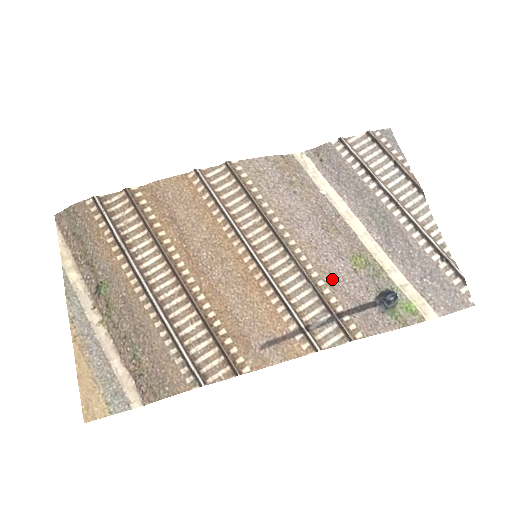
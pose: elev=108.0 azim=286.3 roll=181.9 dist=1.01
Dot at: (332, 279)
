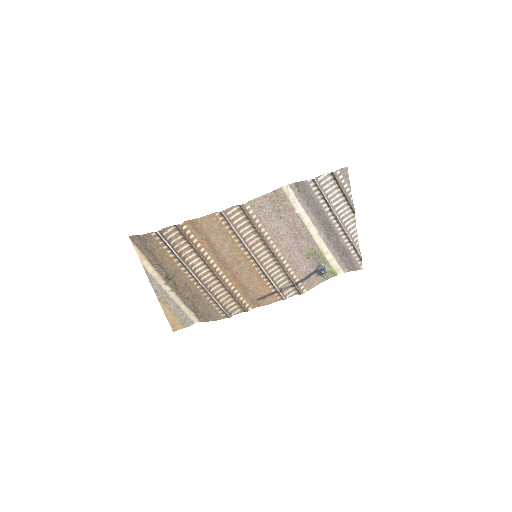
Dot at: (296, 266)
